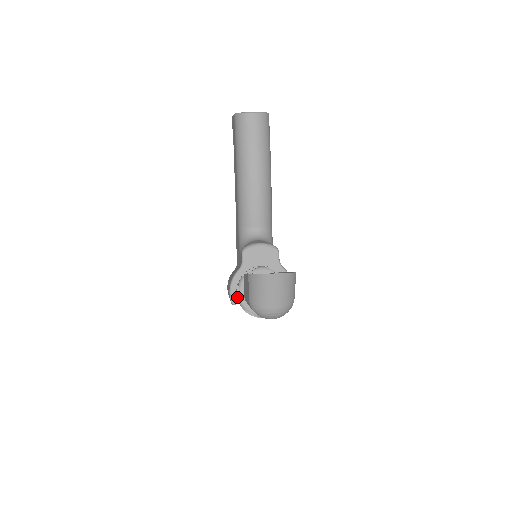
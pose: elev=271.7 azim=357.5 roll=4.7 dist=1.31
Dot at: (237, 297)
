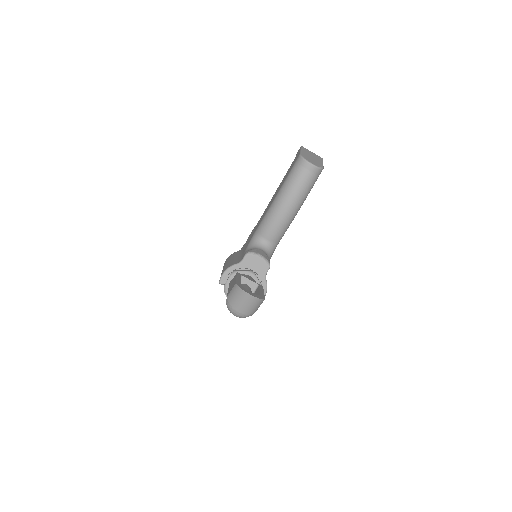
Dot at: (225, 281)
